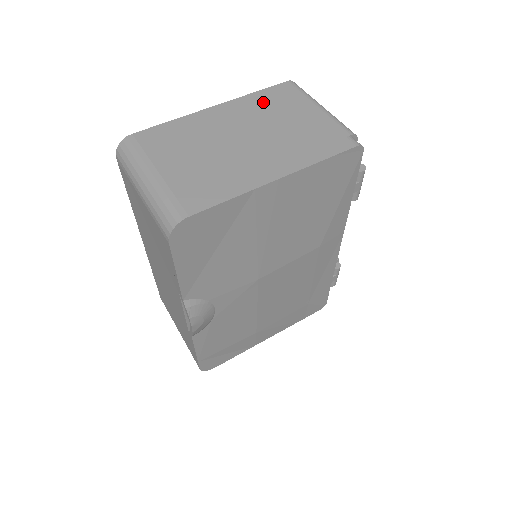
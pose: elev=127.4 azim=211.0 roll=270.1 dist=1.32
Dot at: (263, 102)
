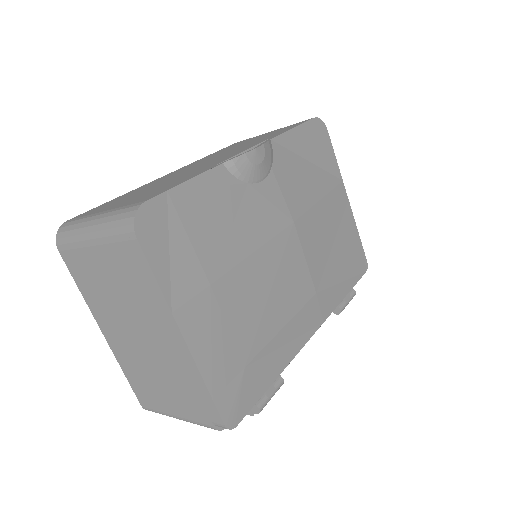
Dot at: occluded
